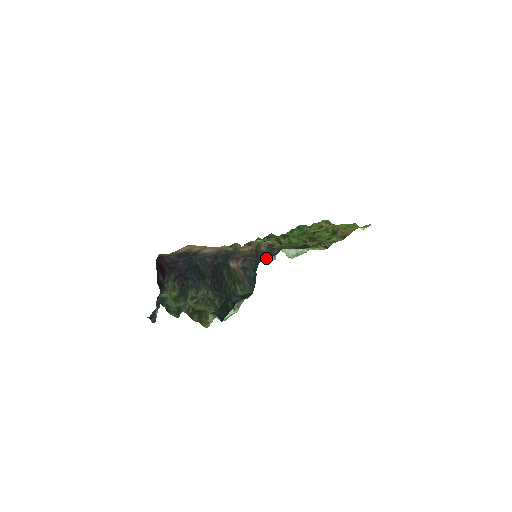
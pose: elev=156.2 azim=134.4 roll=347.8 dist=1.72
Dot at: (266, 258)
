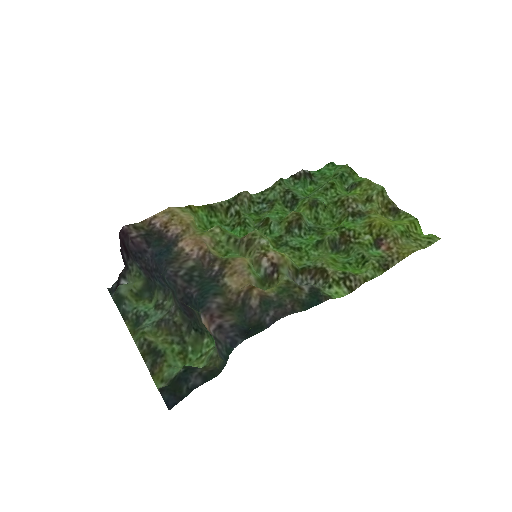
Dot at: (249, 334)
